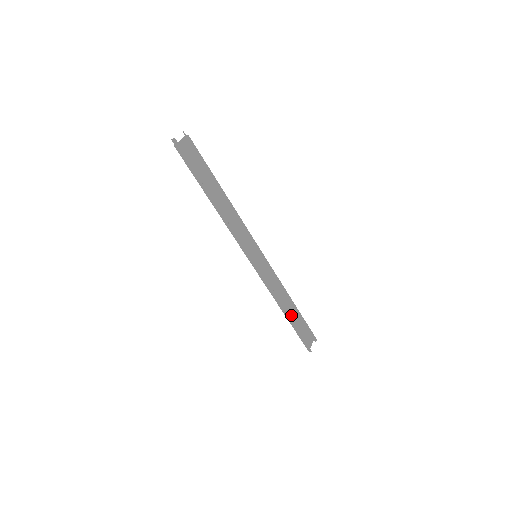
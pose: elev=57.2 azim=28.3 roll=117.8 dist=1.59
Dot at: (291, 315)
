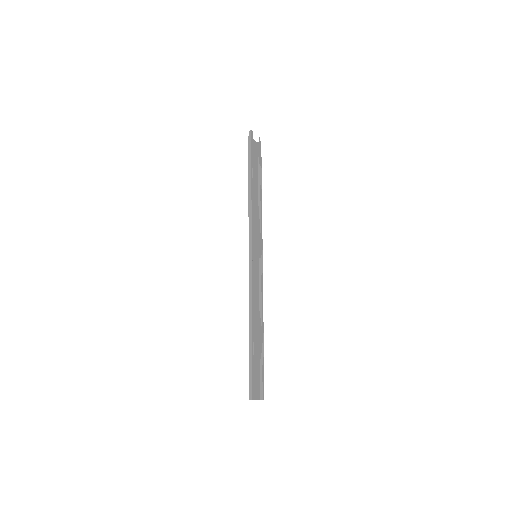
Dot at: (254, 342)
